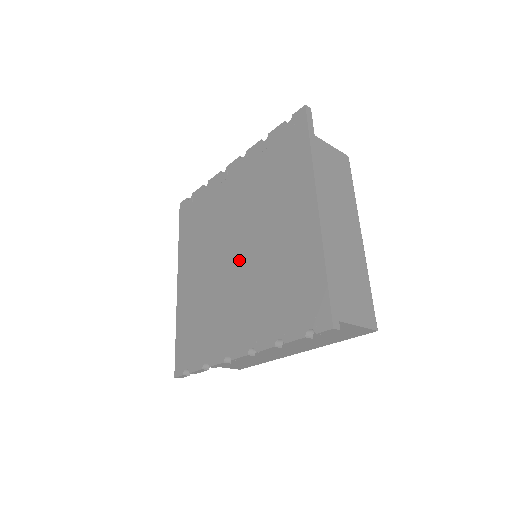
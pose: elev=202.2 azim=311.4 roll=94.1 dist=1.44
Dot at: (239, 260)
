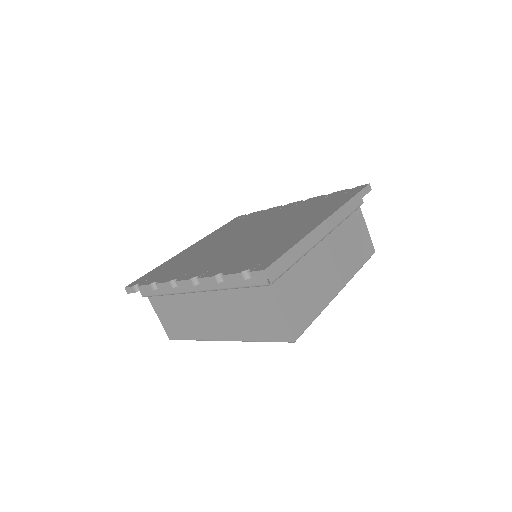
Dot at: (243, 239)
